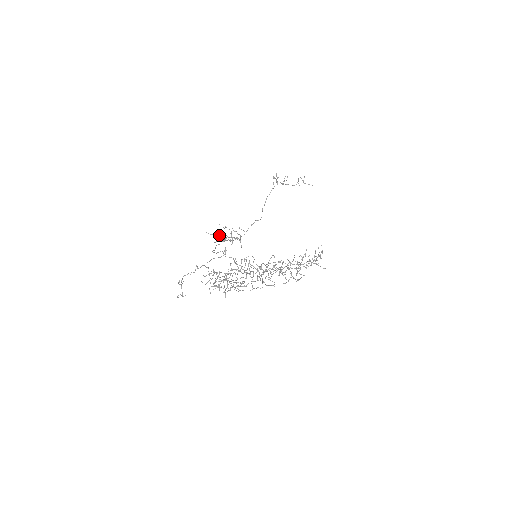
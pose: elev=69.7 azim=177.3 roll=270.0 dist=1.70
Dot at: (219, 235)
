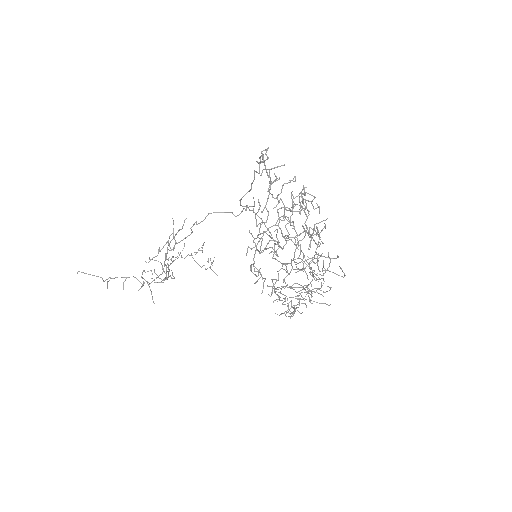
Dot at: (110, 277)
